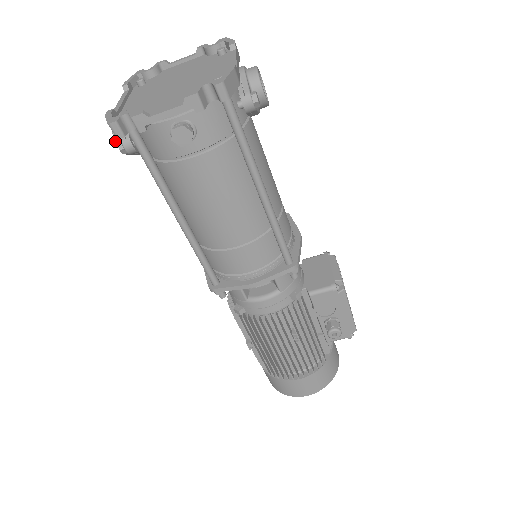
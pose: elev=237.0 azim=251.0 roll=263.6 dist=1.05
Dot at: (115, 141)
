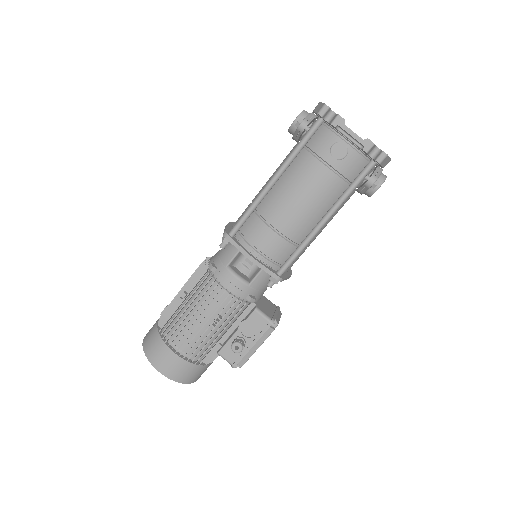
Dot at: (297, 117)
